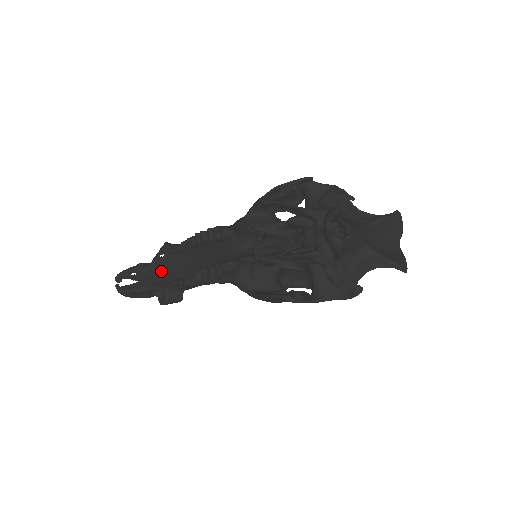
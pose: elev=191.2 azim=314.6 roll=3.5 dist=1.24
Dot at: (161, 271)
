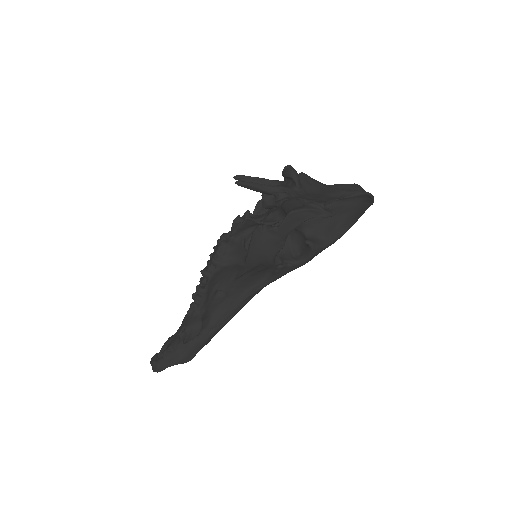
Dot at: occluded
